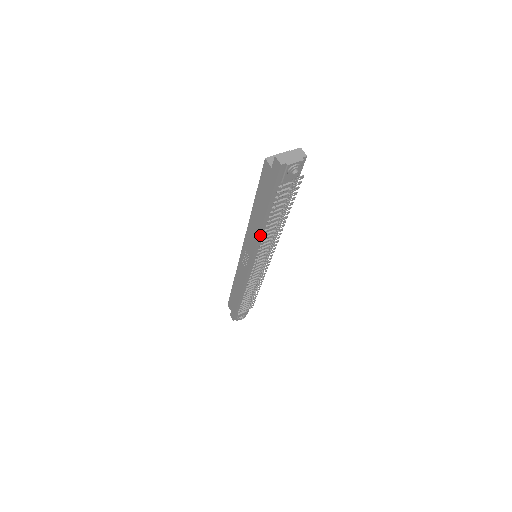
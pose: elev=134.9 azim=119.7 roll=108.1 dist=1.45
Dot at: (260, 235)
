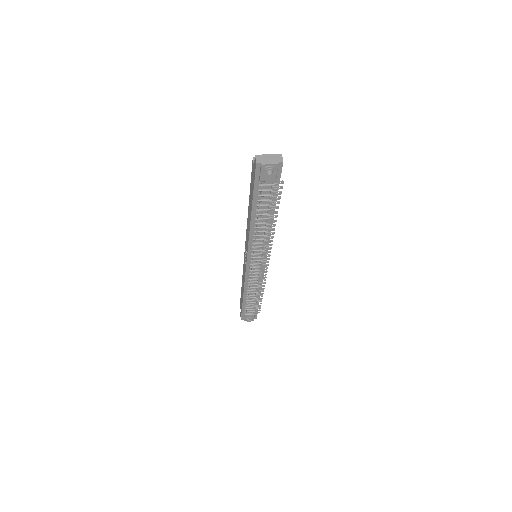
Dot at: (251, 231)
